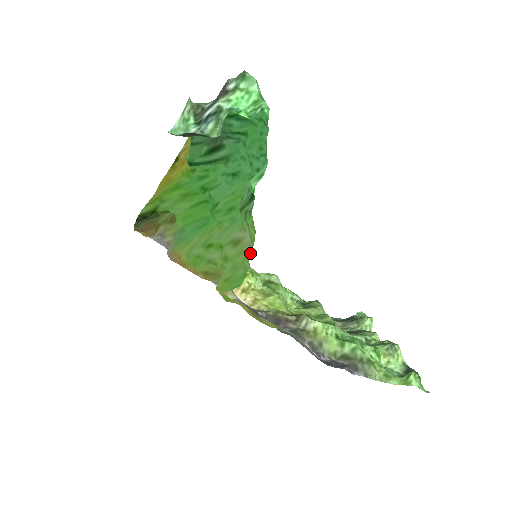
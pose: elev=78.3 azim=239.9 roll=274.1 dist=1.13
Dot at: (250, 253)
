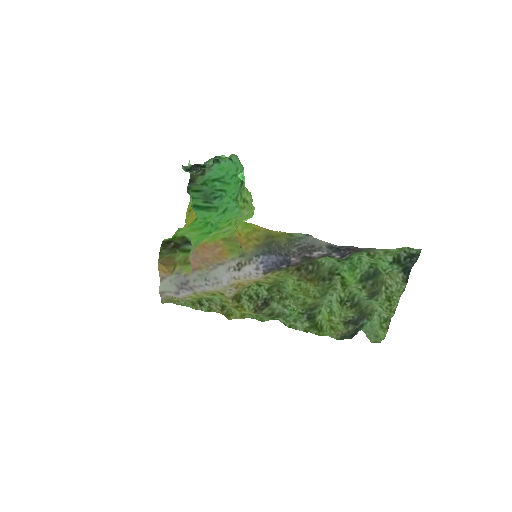
Dot at: occluded
